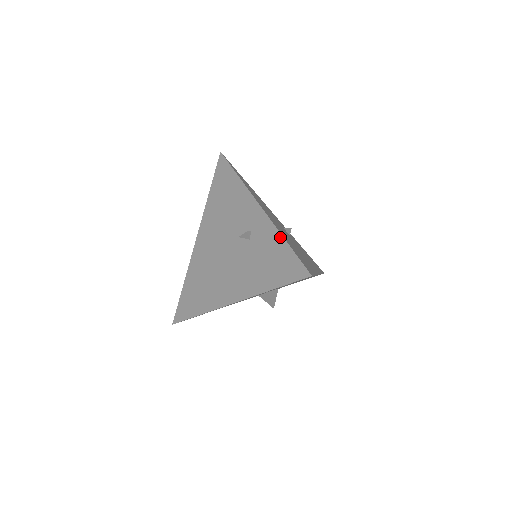
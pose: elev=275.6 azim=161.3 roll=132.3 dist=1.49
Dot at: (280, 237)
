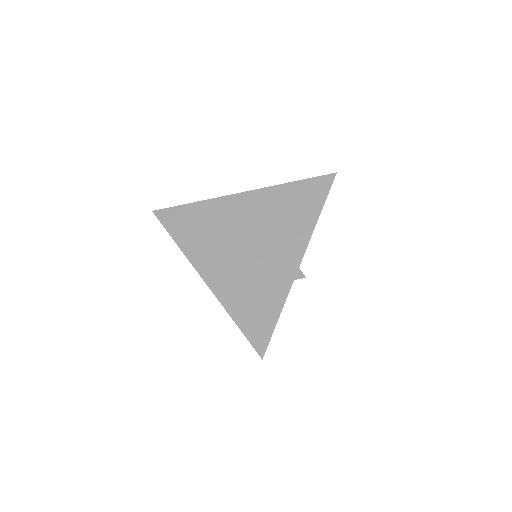
Dot at: (285, 185)
